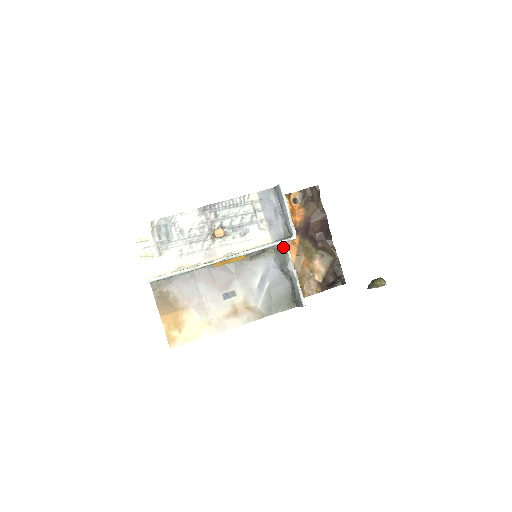
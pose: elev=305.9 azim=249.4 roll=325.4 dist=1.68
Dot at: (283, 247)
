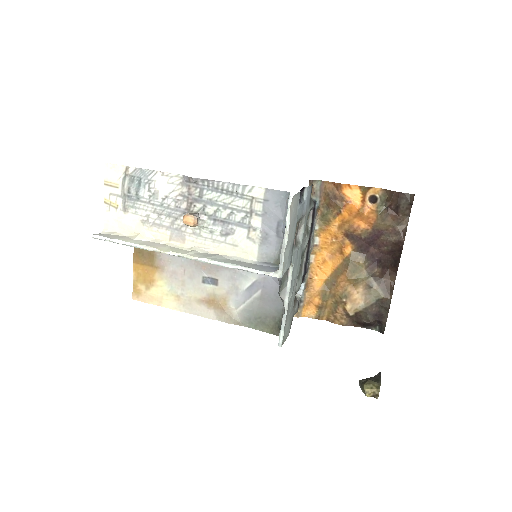
Dot at: occluded
